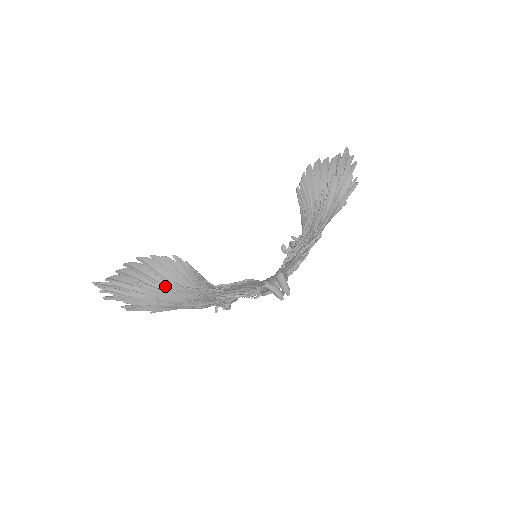
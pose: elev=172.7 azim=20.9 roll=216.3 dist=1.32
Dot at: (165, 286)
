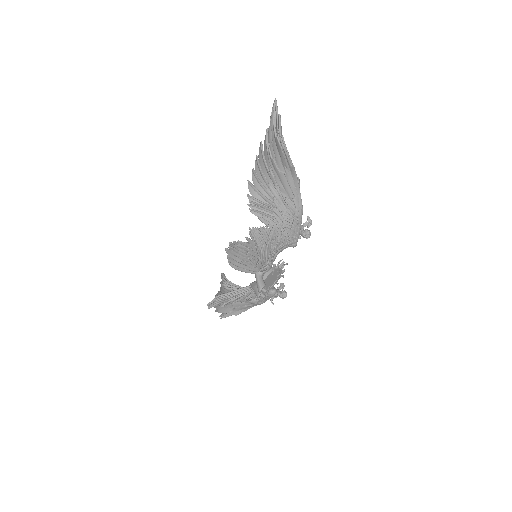
Dot at: occluded
